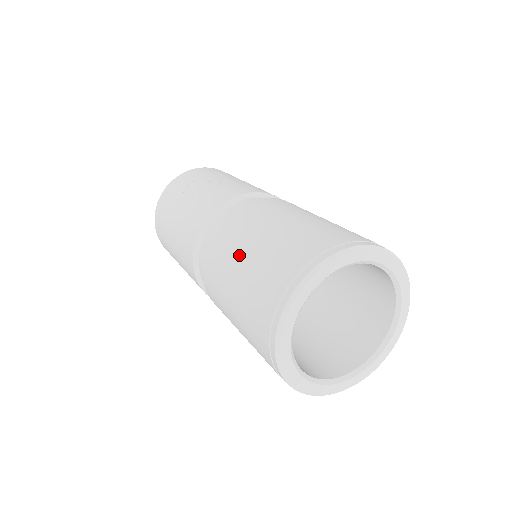
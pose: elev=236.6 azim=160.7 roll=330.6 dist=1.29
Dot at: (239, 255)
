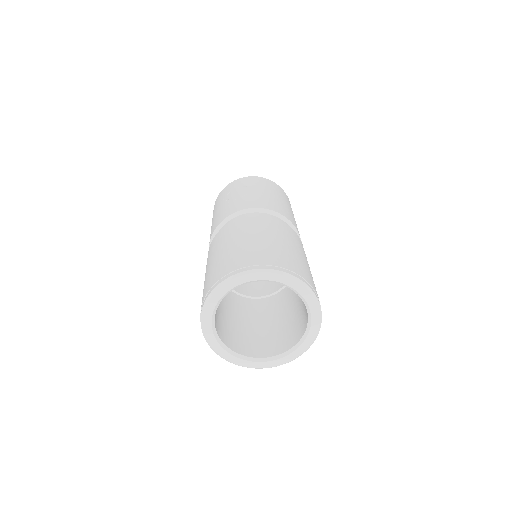
Dot at: (212, 258)
